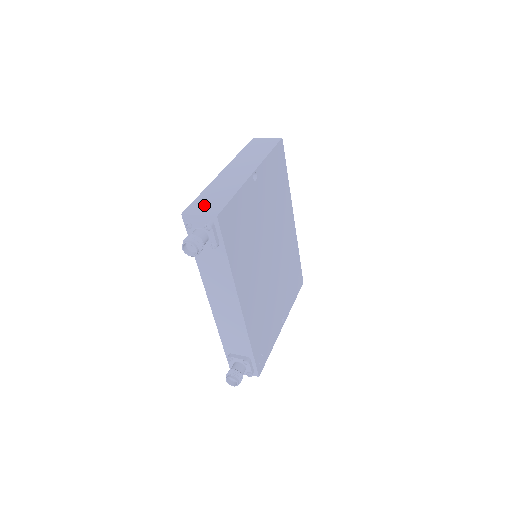
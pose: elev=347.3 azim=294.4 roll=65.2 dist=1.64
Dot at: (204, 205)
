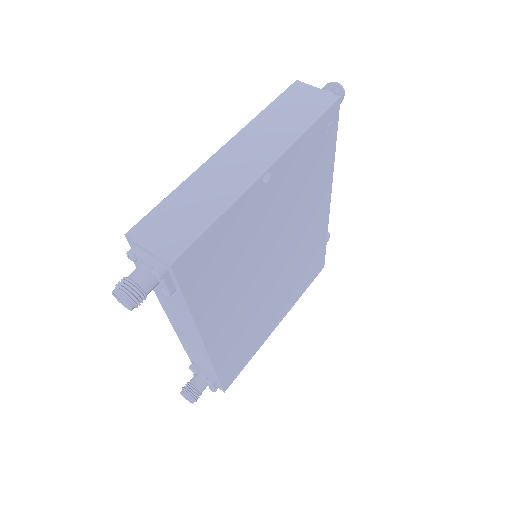
Dot at: (163, 227)
